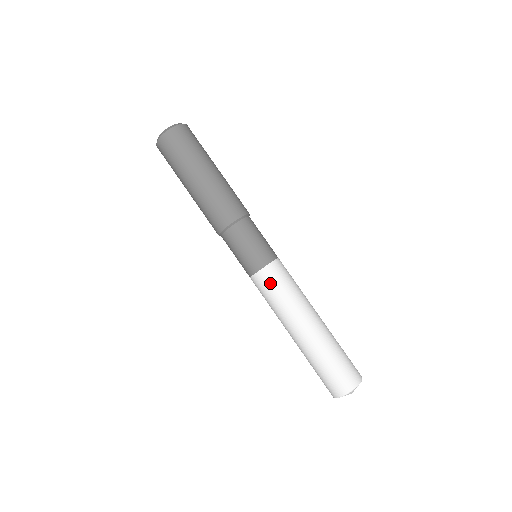
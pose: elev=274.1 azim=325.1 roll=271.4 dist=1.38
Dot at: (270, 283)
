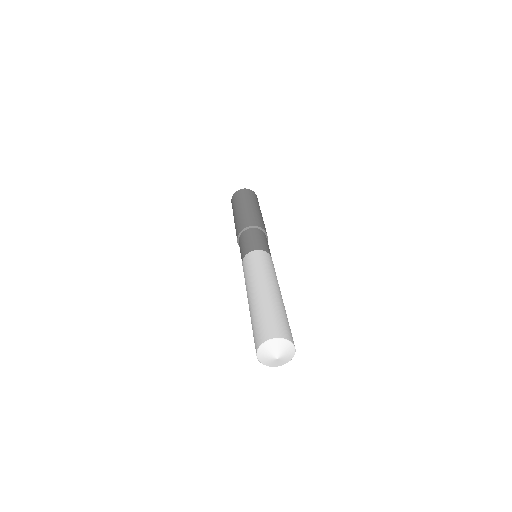
Dot at: (269, 260)
